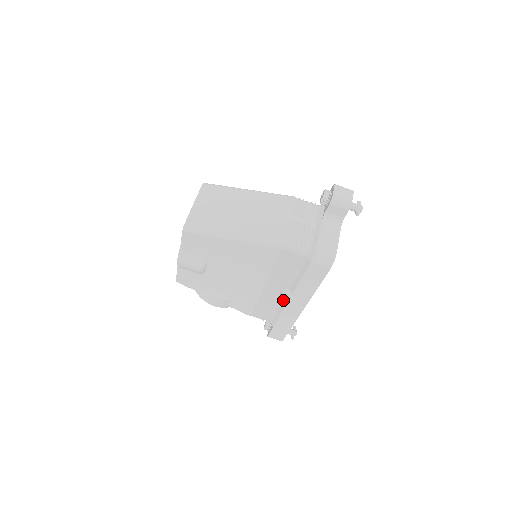
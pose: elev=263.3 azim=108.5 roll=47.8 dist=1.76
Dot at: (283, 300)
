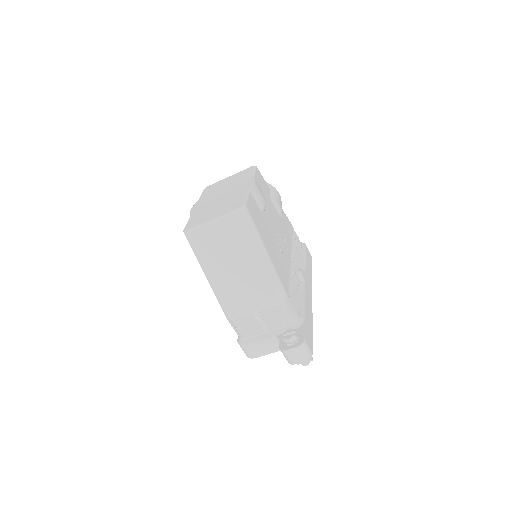
Dot at: occluded
